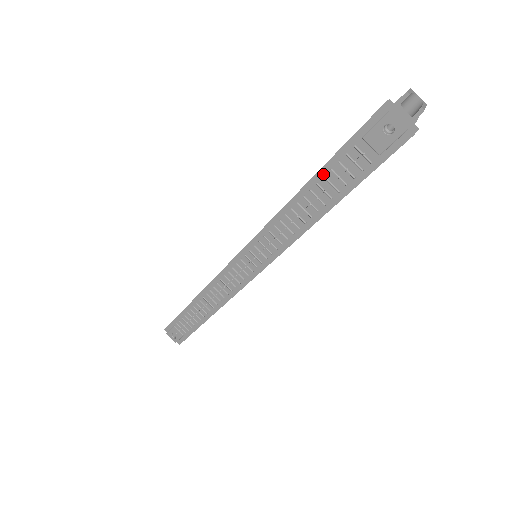
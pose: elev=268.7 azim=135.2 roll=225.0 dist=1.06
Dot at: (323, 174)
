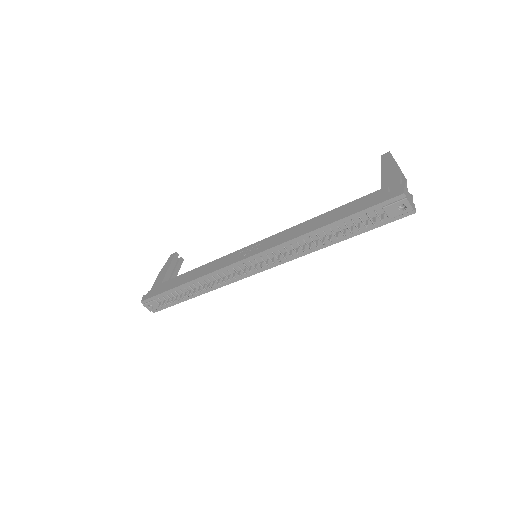
Dot at: (344, 221)
